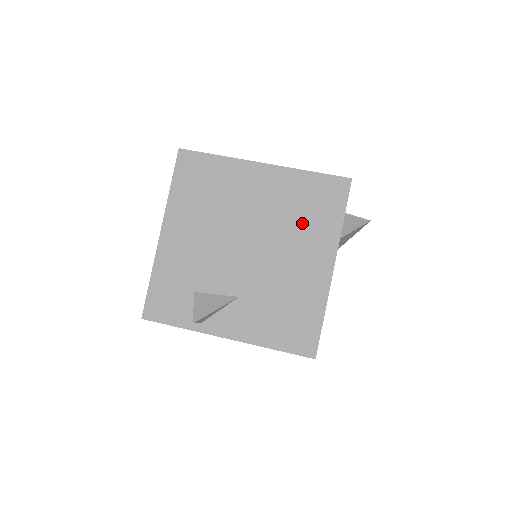
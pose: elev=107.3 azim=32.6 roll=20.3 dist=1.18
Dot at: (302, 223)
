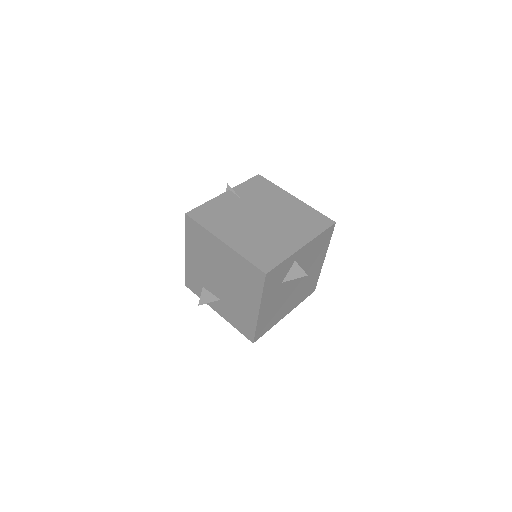
Dot at: (243, 283)
